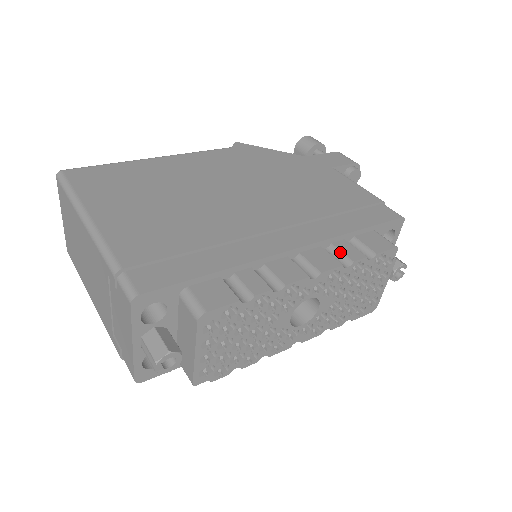
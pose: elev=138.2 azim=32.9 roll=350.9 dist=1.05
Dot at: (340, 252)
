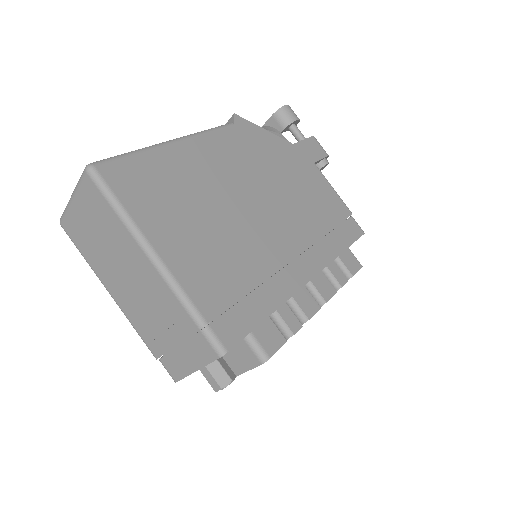
Dot at: (332, 276)
